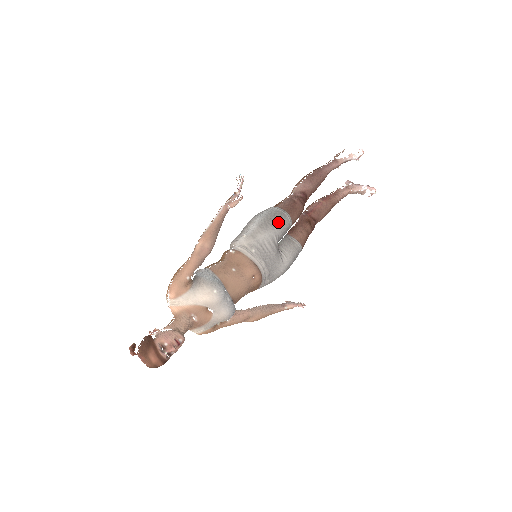
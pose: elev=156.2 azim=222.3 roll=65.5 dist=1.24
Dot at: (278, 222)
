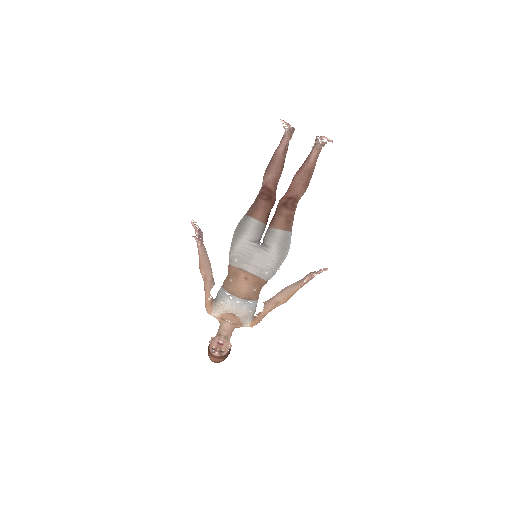
Dot at: (244, 229)
